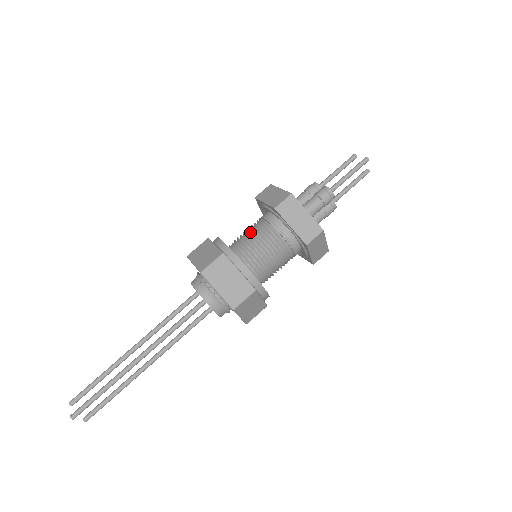
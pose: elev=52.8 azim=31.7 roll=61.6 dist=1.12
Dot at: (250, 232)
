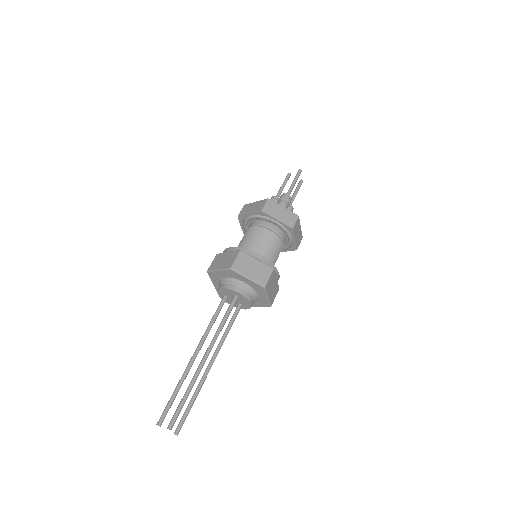
Dot at: (247, 238)
